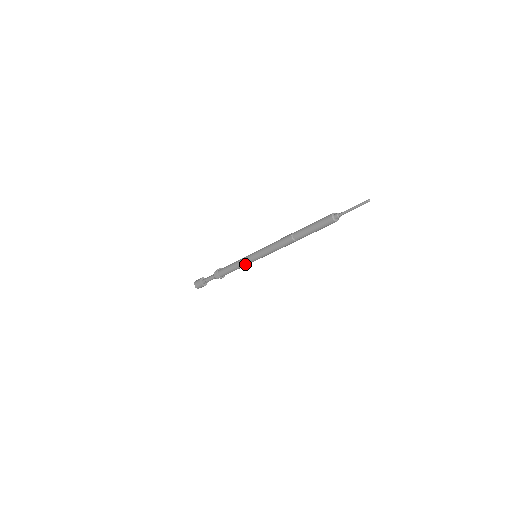
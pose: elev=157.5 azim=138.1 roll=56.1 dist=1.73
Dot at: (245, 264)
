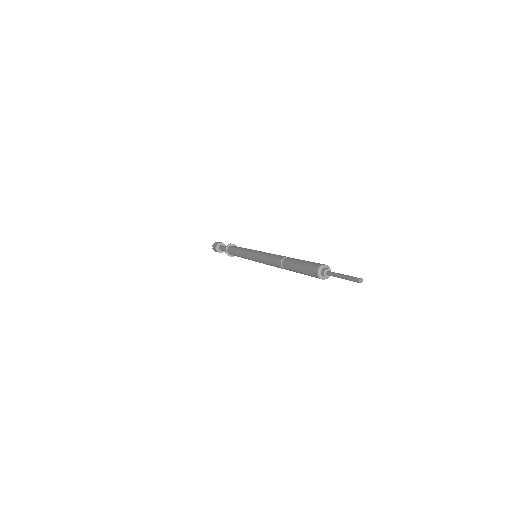
Dot at: occluded
